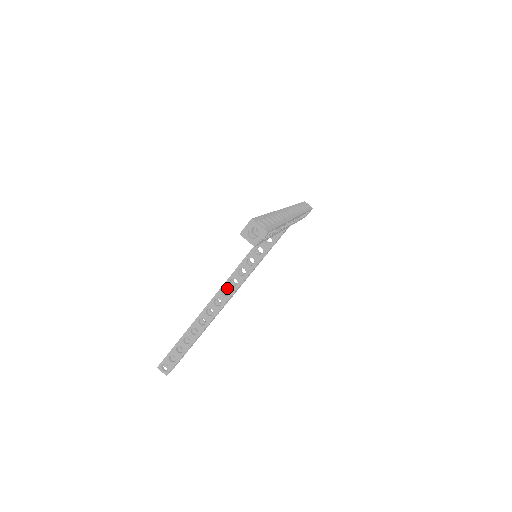
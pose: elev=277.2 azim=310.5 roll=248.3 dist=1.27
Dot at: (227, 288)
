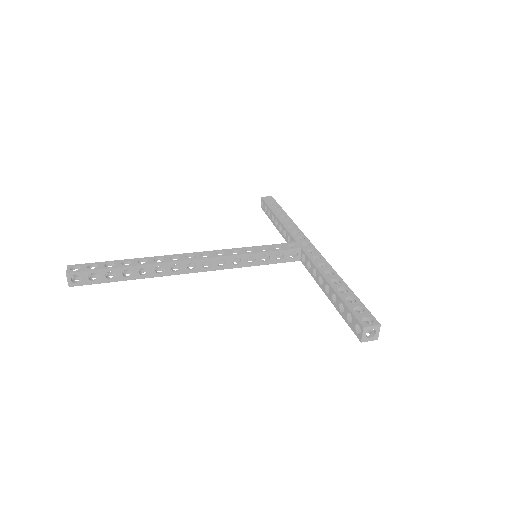
Dot at: (212, 263)
